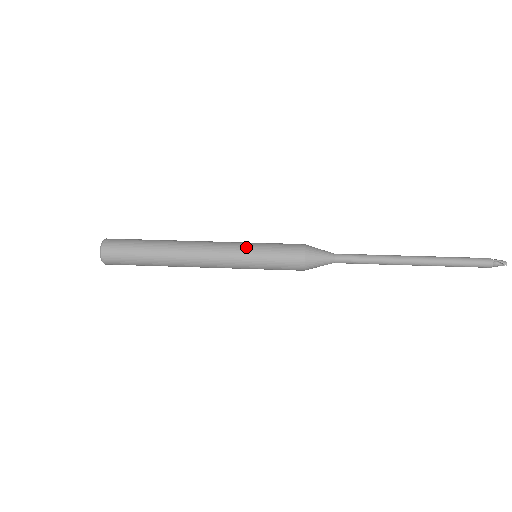
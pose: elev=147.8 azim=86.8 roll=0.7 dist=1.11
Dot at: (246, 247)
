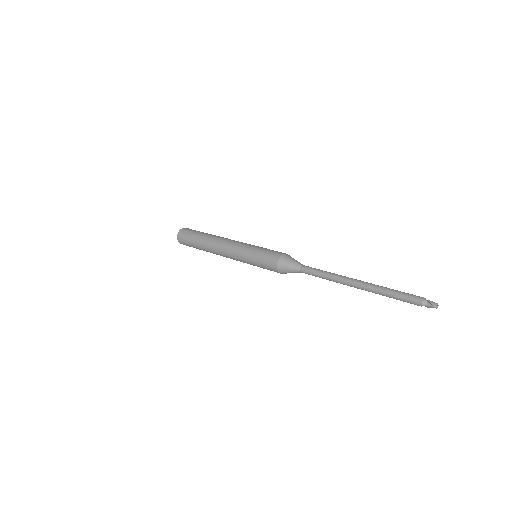
Dot at: (248, 246)
